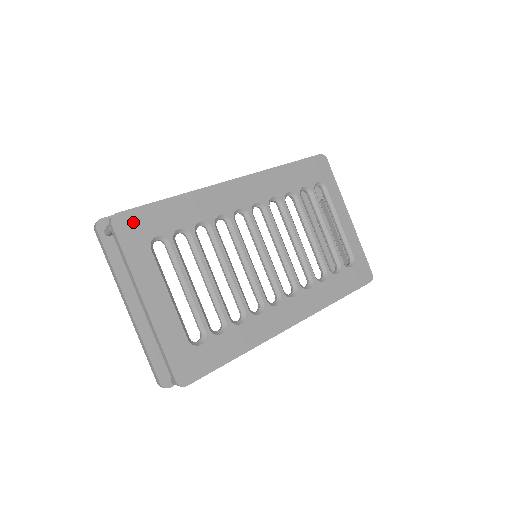
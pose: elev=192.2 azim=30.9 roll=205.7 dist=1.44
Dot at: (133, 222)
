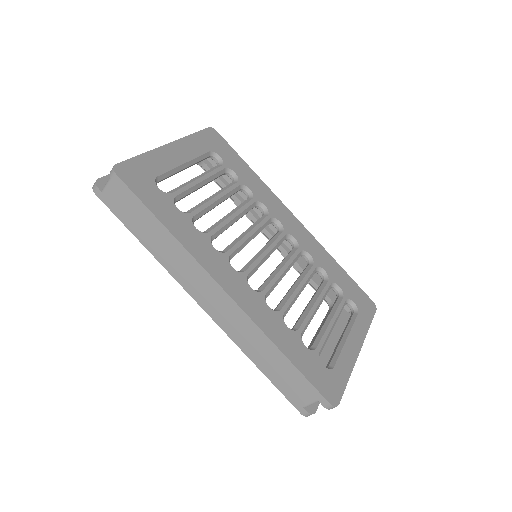
Dot at: (219, 141)
